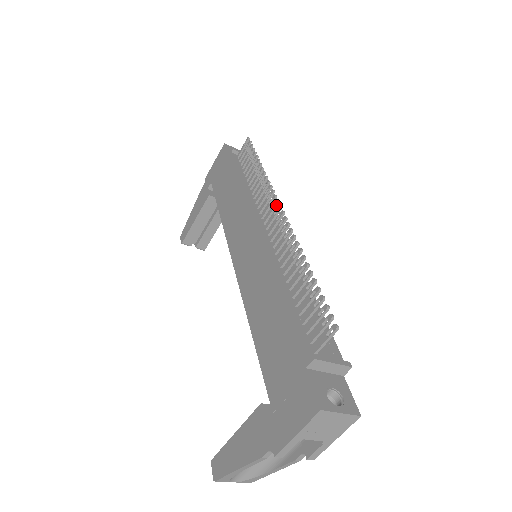
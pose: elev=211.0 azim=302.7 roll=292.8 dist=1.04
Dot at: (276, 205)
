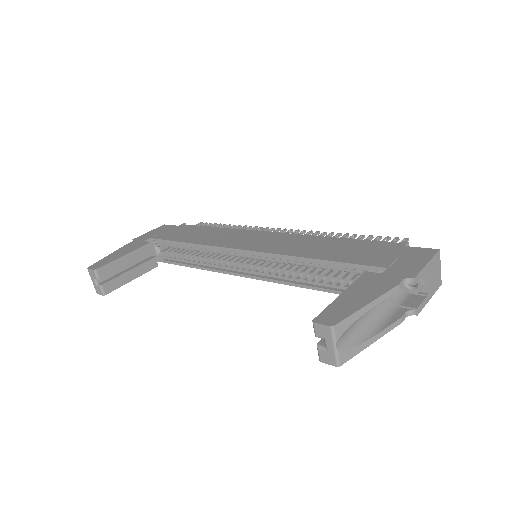
Dot at: (279, 230)
